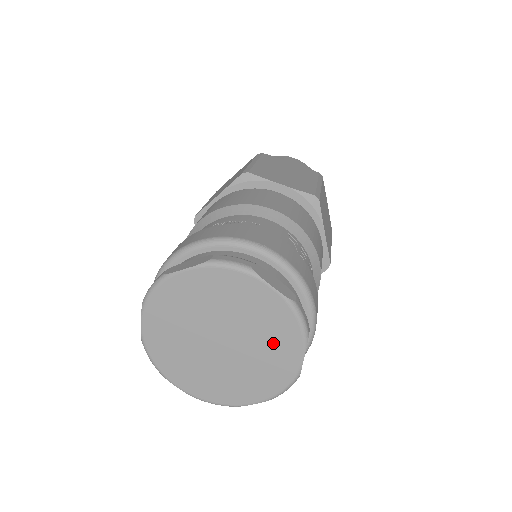
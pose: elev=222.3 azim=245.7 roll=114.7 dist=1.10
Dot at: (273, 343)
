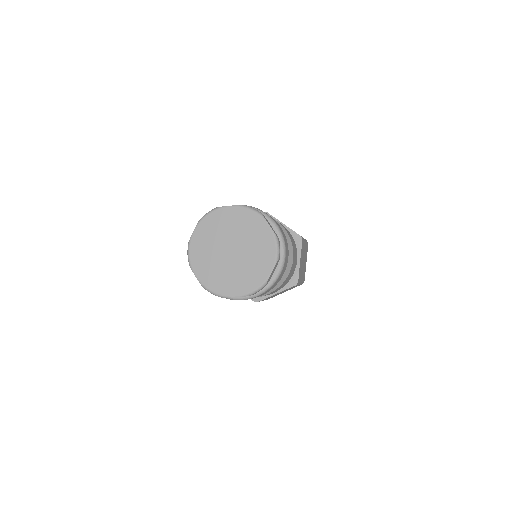
Dot at: (251, 230)
